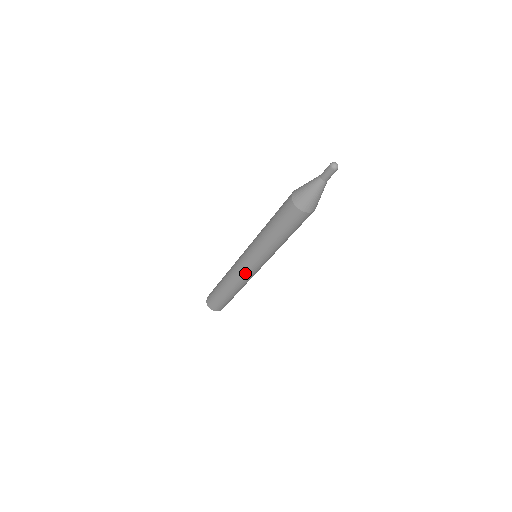
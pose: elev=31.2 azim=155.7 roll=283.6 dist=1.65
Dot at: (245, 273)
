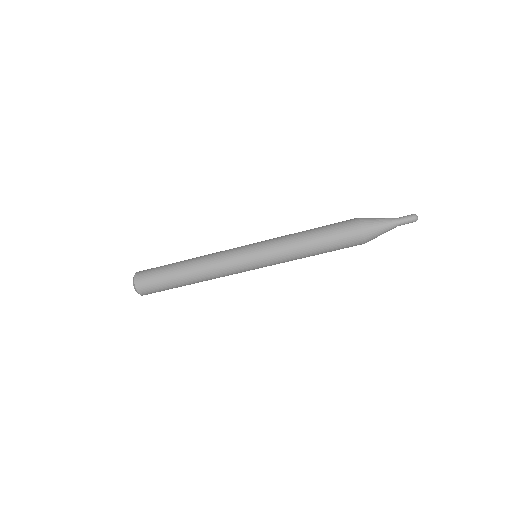
Dot at: (235, 265)
